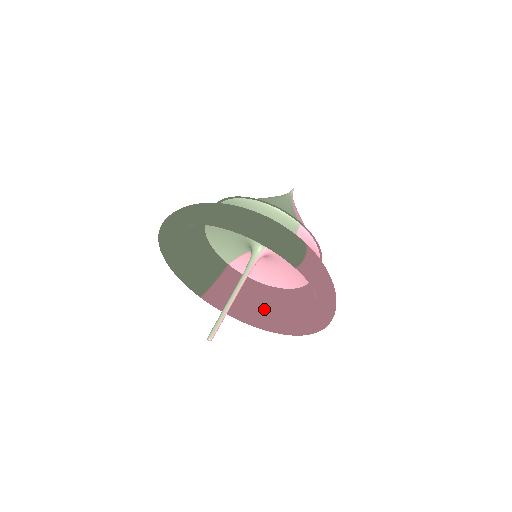
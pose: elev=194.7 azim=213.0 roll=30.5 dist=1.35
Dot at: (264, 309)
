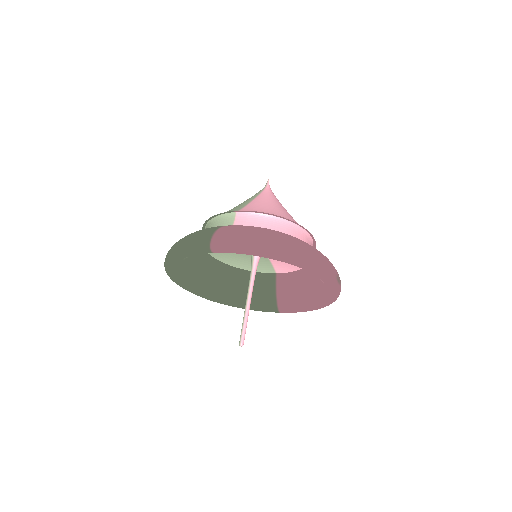
Dot at: (315, 287)
